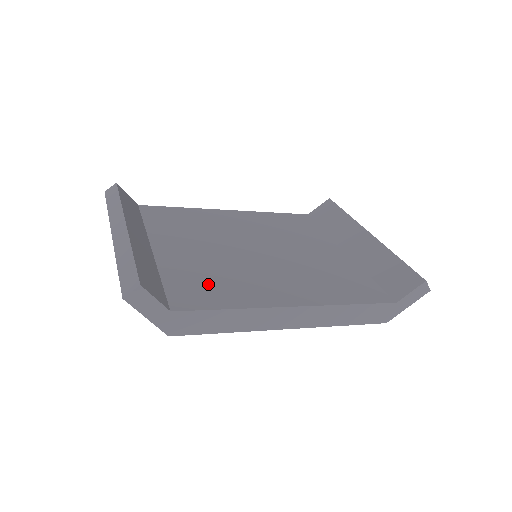
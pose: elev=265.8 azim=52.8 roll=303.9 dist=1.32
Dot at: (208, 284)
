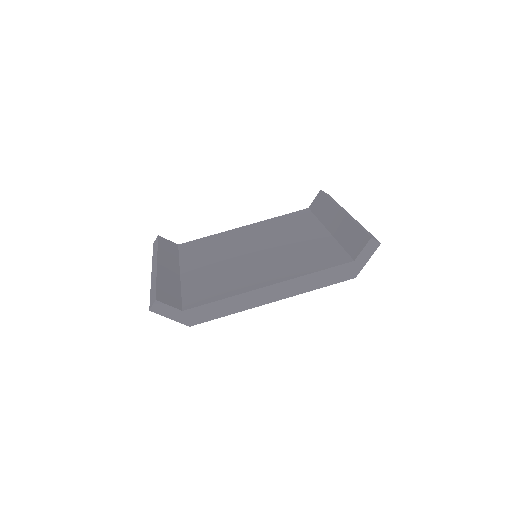
Dot at: (211, 287)
